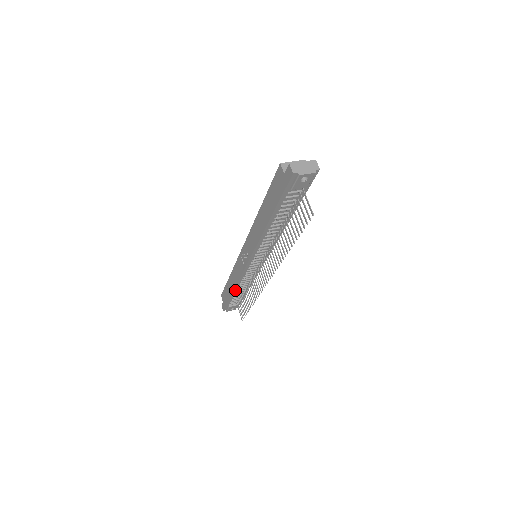
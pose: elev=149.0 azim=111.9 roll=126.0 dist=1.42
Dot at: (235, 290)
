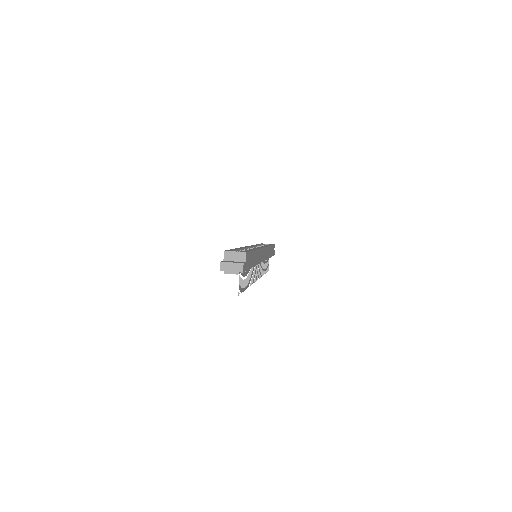
Dot at: occluded
